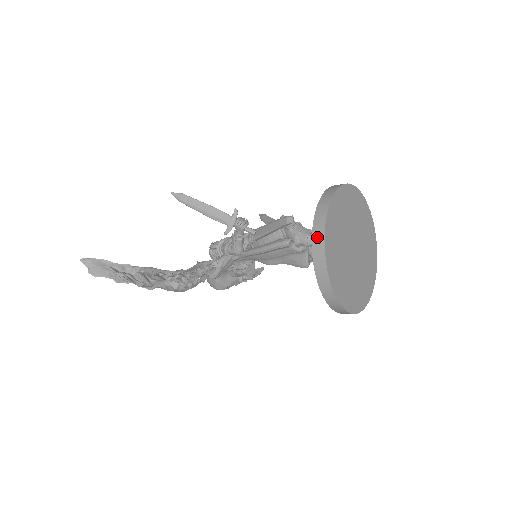
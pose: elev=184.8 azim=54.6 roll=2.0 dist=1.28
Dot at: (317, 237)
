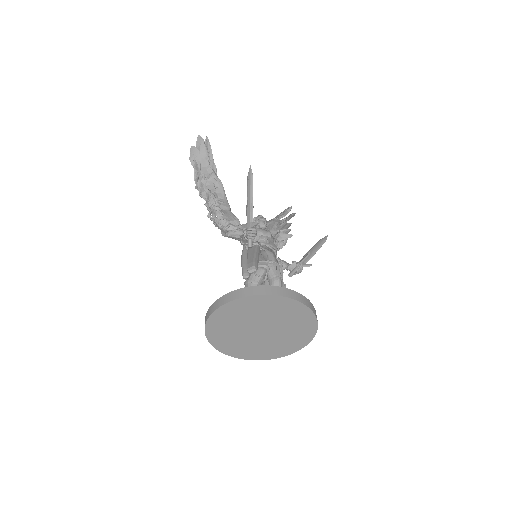
Dot at: (224, 298)
